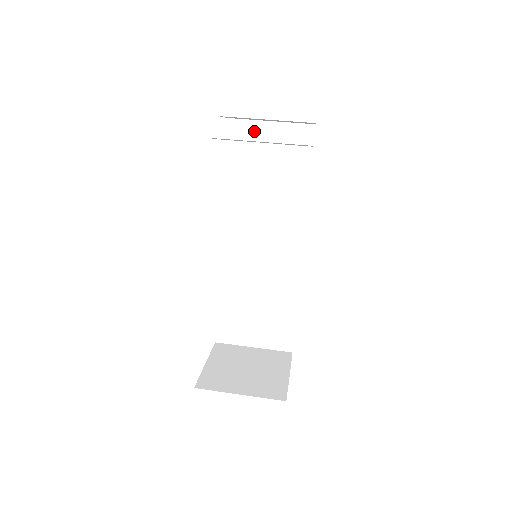
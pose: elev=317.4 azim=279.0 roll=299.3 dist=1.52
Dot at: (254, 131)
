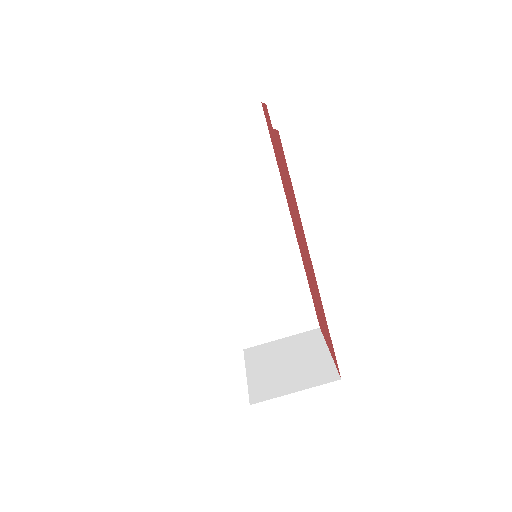
Dot at: (202, 133)
